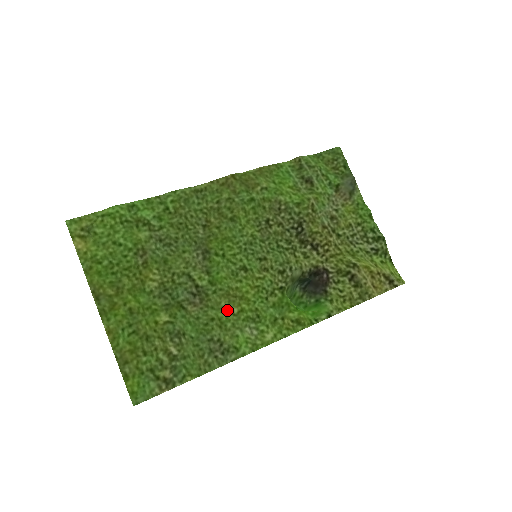
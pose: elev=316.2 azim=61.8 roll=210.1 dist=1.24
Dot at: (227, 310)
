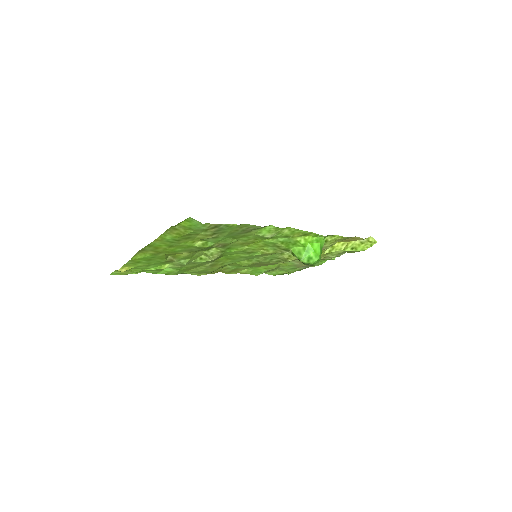
Dot at: (245, 240)
